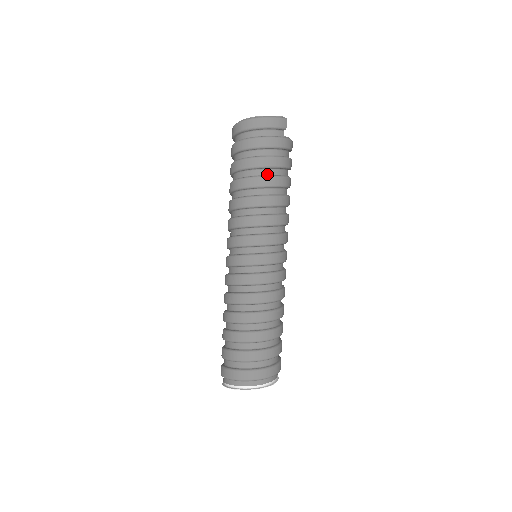
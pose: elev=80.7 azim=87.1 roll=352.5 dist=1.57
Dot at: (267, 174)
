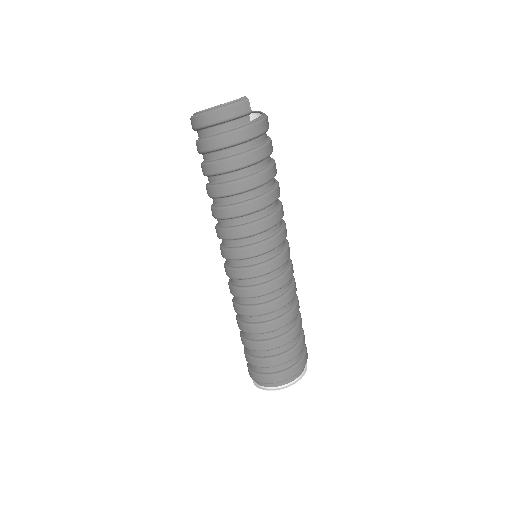
Dot at: (240, 176)
